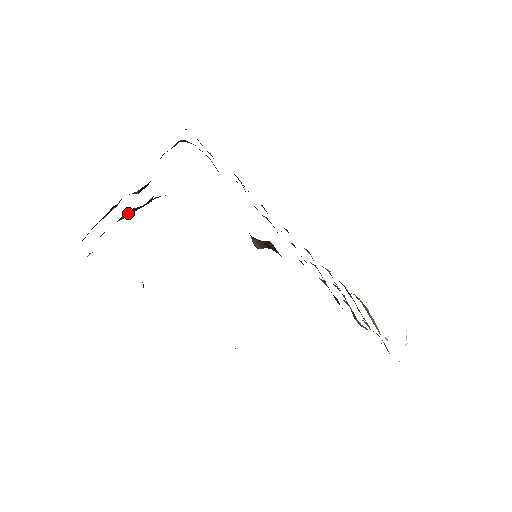
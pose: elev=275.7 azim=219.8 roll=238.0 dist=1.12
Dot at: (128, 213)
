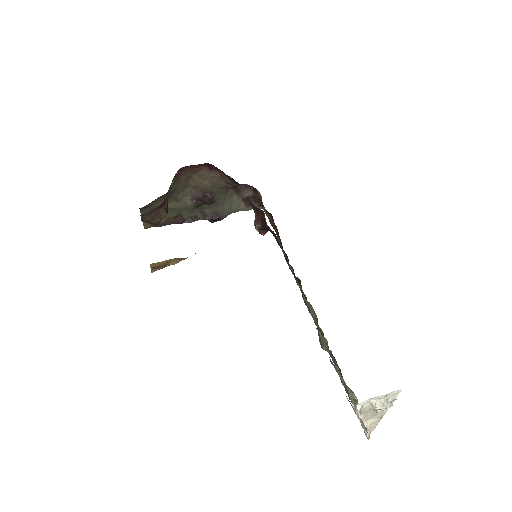
Dot at: (192, 183)
